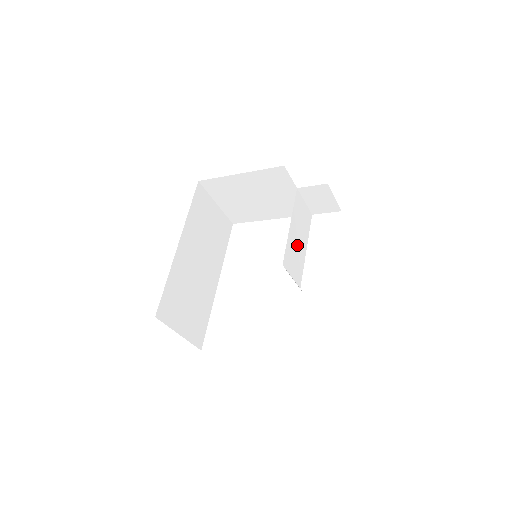
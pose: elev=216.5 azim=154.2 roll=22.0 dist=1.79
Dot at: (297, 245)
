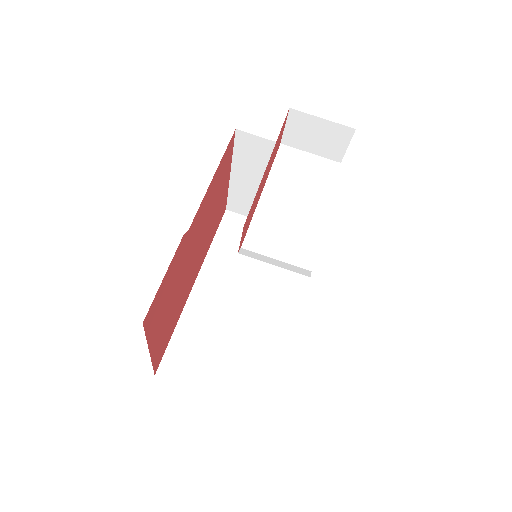
Dot at: (291, 213)
